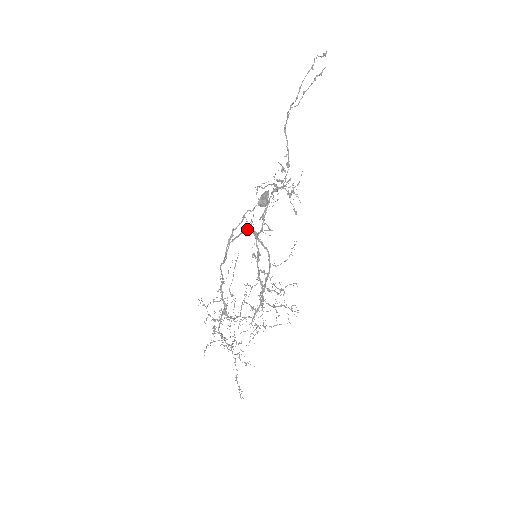
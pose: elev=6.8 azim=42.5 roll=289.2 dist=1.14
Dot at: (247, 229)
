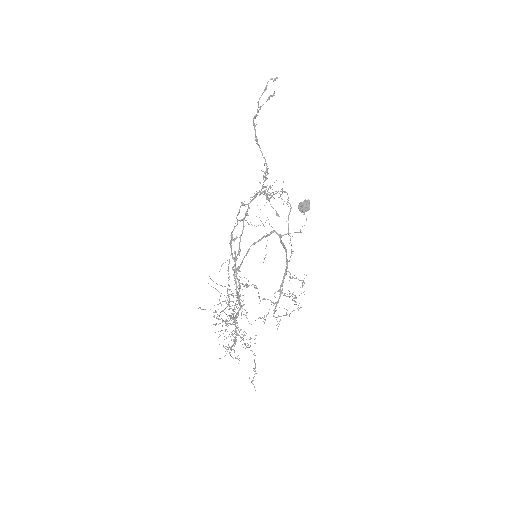
Dot at: (272, 232)
